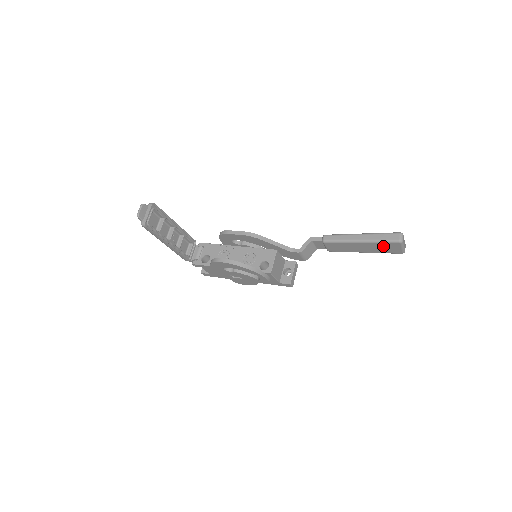
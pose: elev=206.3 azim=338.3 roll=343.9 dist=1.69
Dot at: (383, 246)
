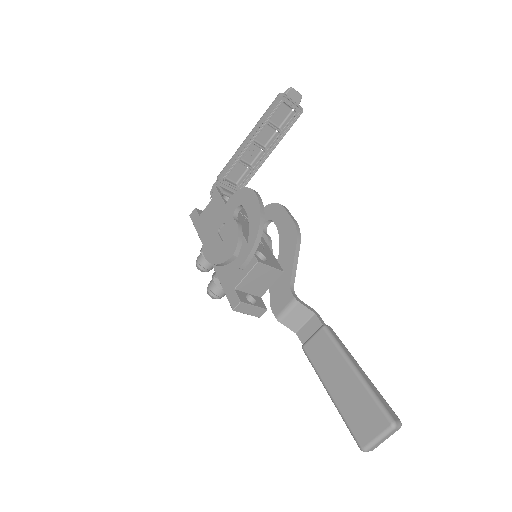
Dot at: (365, 407)
